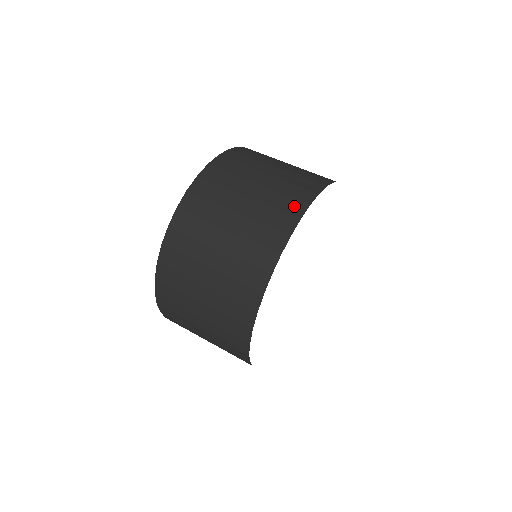
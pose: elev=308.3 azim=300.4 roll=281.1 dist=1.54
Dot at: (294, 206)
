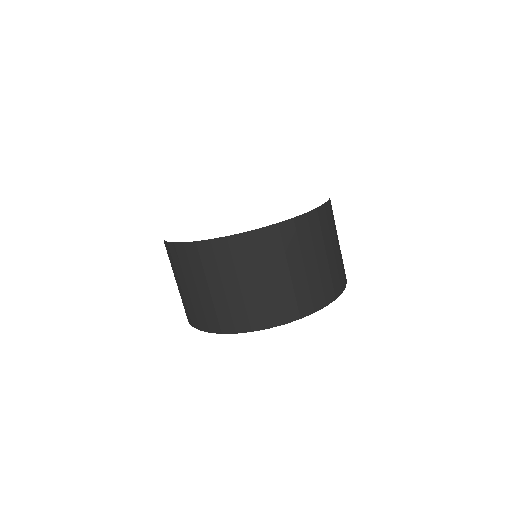
Dot at: (194, 320)
